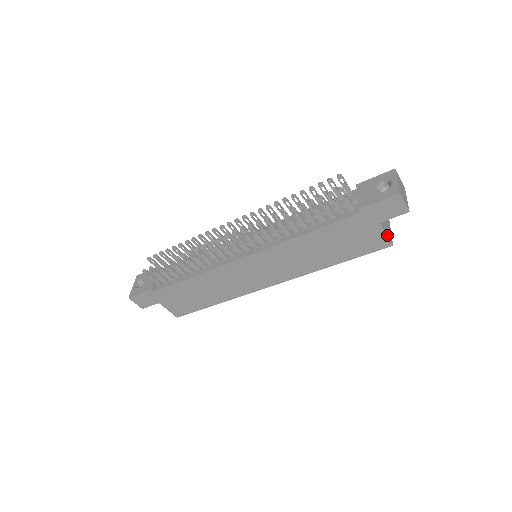
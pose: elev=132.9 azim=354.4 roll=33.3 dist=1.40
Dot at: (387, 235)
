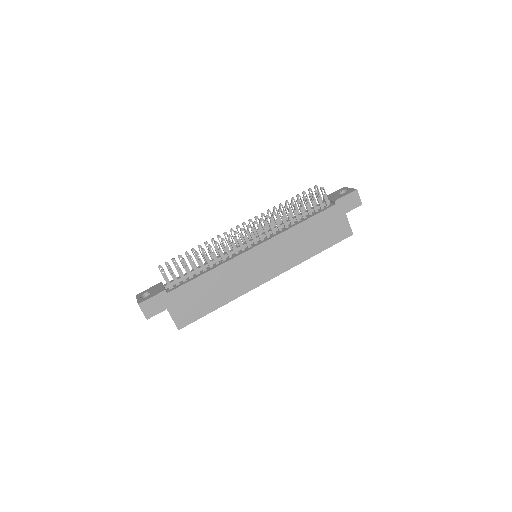
Dot at: (349, 225)
